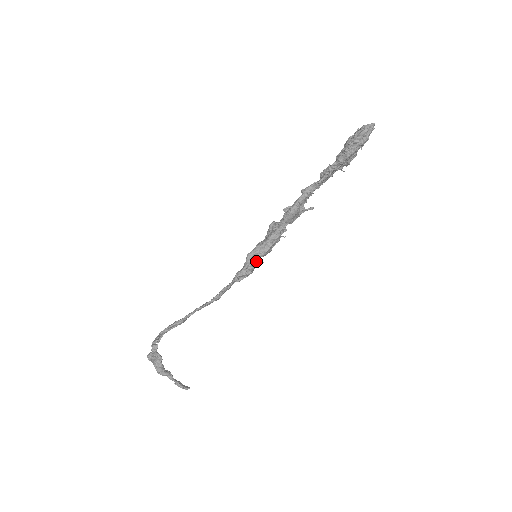
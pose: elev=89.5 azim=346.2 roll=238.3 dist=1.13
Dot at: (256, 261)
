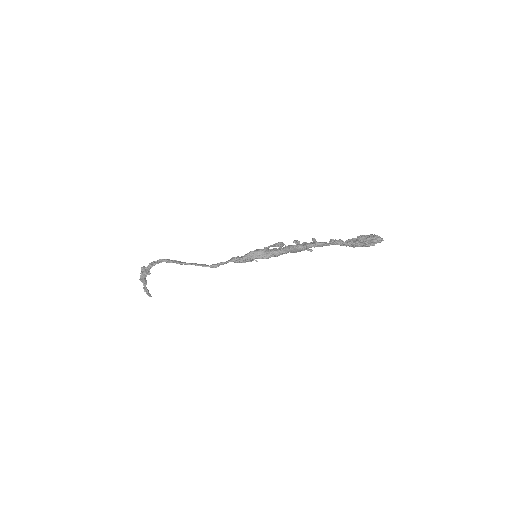
Dot at: occluded
